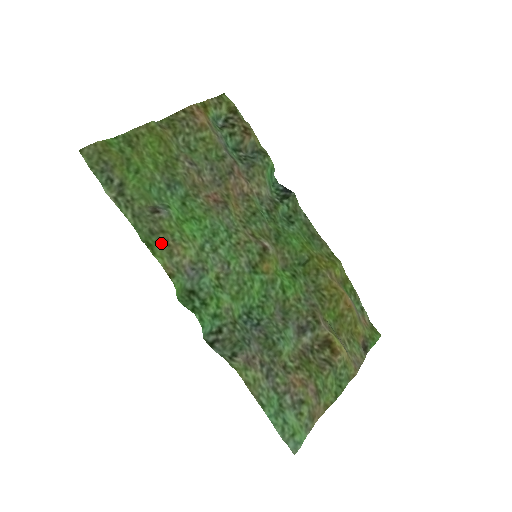
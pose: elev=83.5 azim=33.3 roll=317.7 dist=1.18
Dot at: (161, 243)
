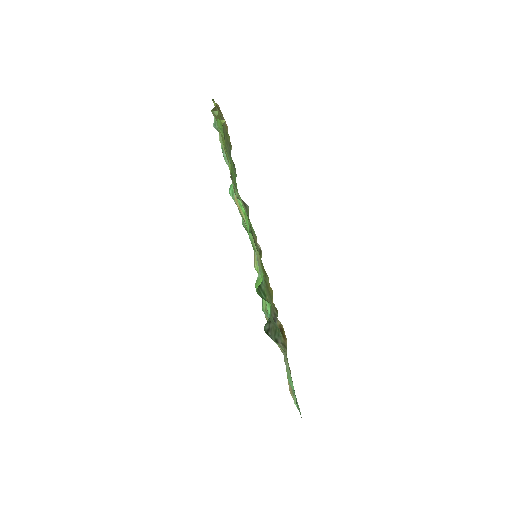
Dot at: (253, 236)
